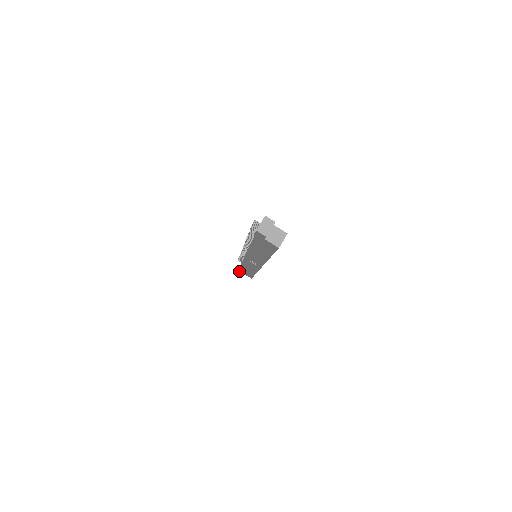
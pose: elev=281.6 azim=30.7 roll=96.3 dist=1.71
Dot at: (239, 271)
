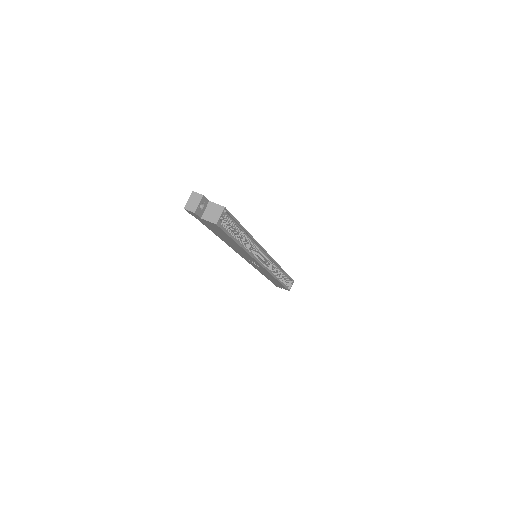
Dot at: (276, 285)
